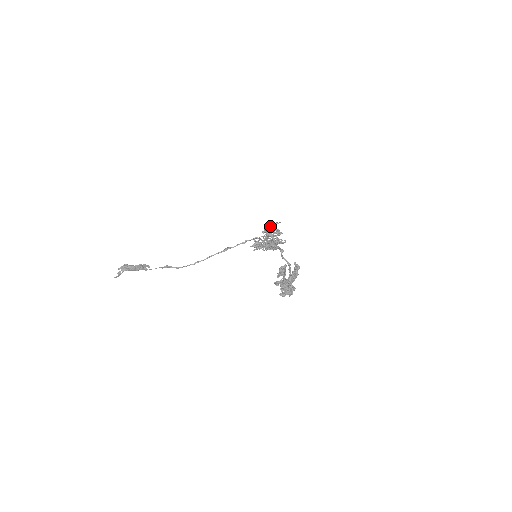
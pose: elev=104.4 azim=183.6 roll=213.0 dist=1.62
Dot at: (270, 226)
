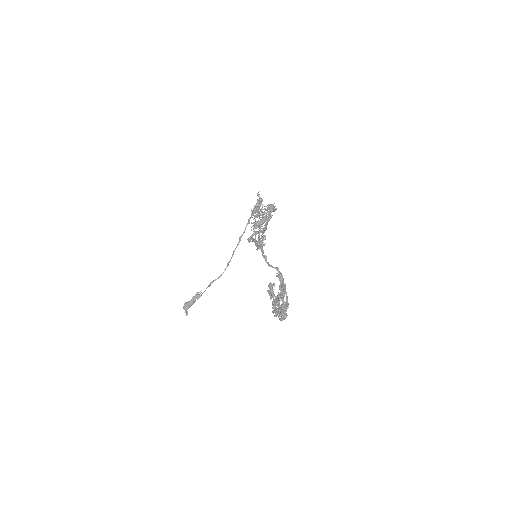
Dot at: occluded
